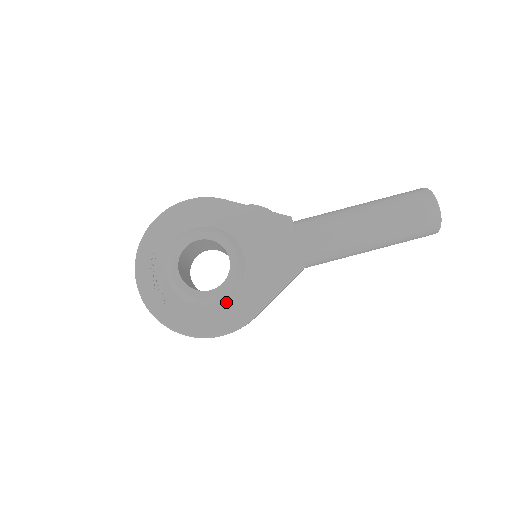
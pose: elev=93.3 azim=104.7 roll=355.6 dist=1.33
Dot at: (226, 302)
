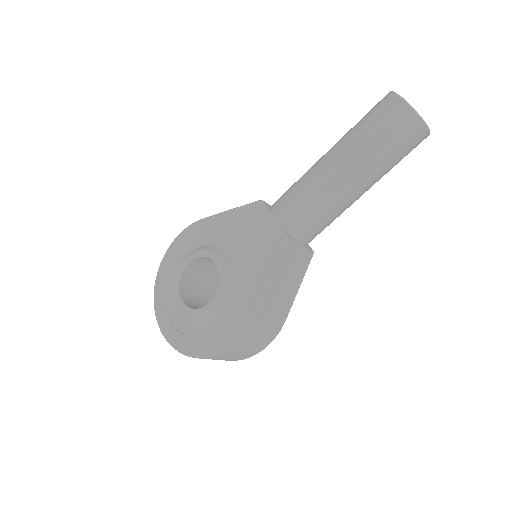
Dot at: (229, 309)
